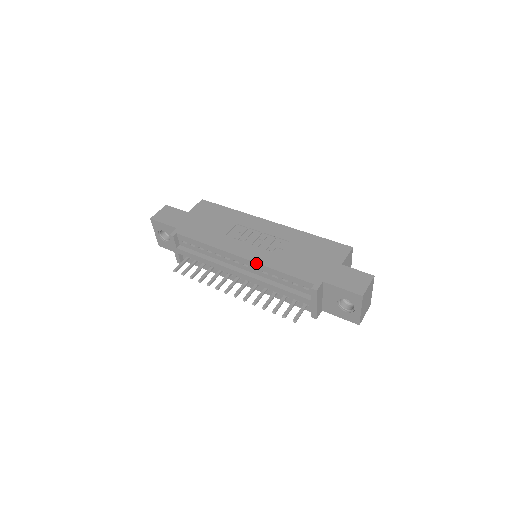
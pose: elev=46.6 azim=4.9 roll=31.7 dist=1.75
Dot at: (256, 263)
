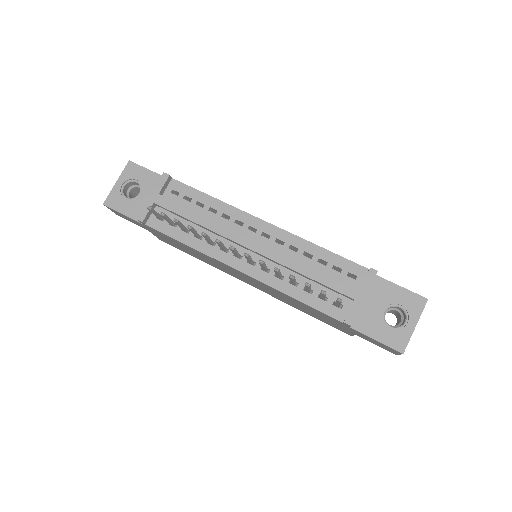
Dot at: (288, 232)
